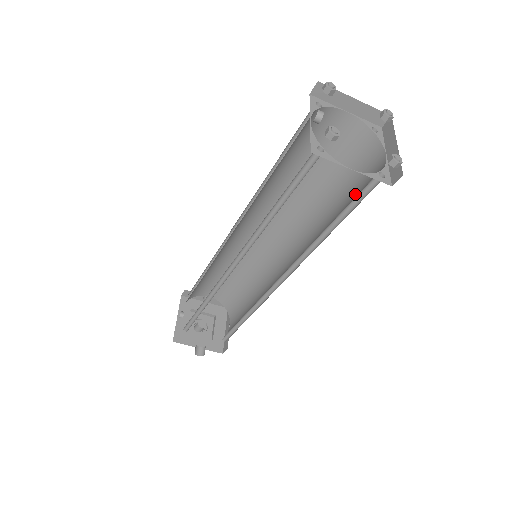
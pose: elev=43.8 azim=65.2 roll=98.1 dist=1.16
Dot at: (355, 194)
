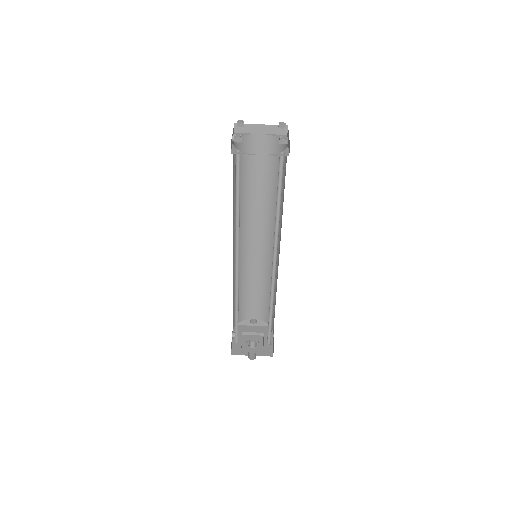
Dot at: occluded
